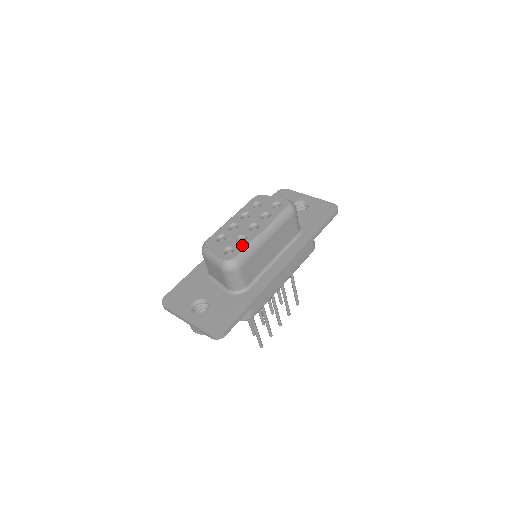
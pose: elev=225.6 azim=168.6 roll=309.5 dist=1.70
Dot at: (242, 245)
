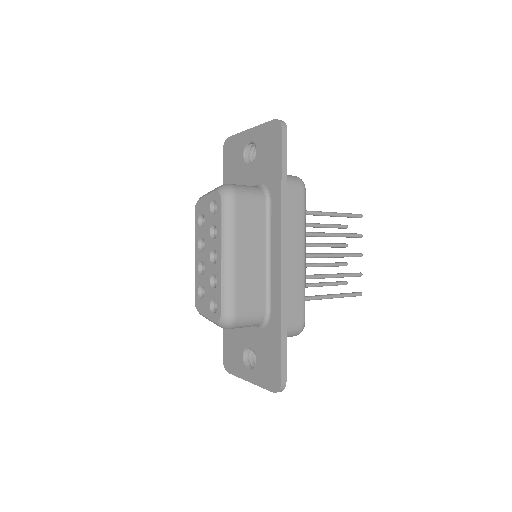
Dot at: (218, 292)
